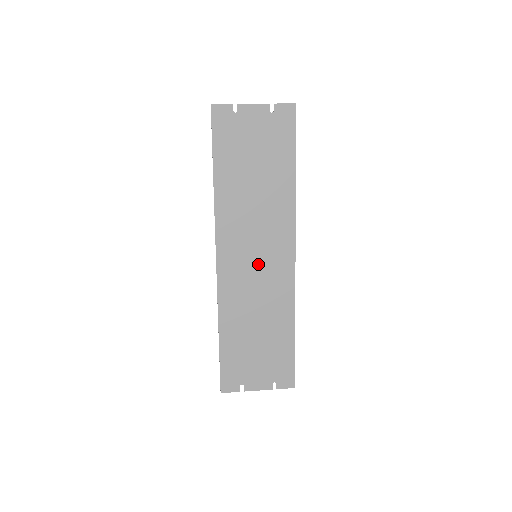
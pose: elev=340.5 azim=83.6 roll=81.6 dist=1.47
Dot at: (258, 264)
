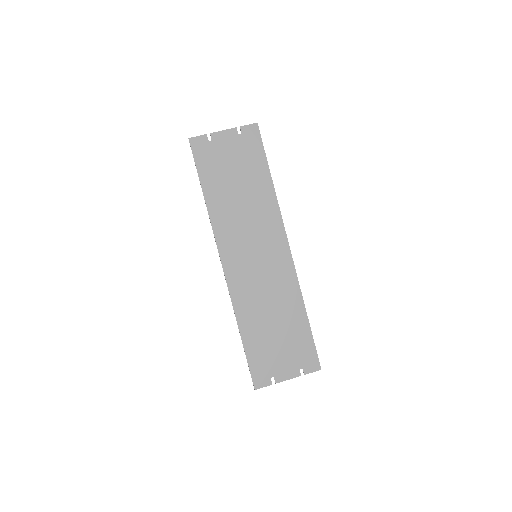
Dot at: (259, 263)
